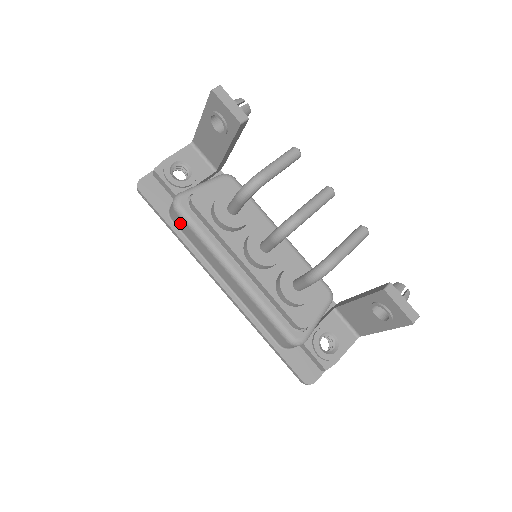
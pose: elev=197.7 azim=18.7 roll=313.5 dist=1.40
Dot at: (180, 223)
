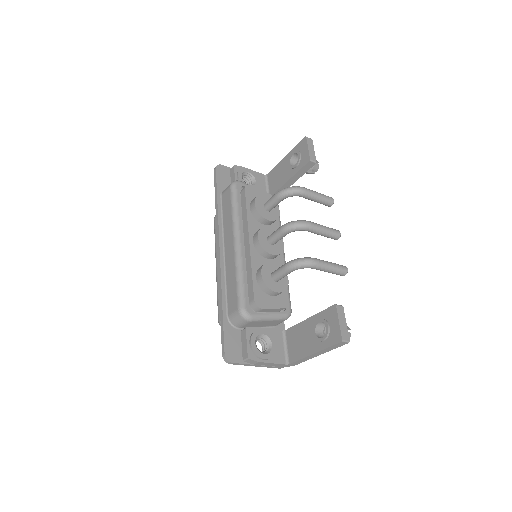
Dot at: (226, 197)
